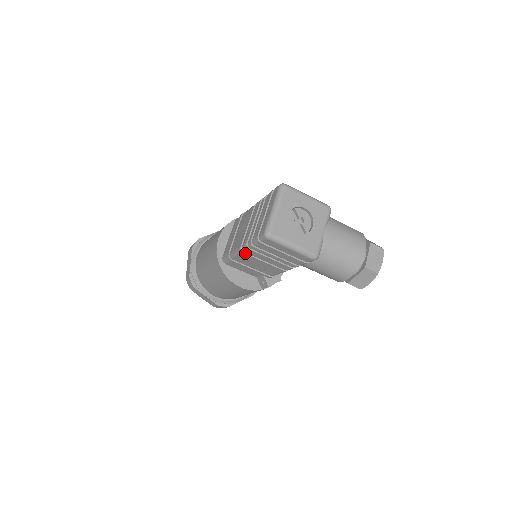
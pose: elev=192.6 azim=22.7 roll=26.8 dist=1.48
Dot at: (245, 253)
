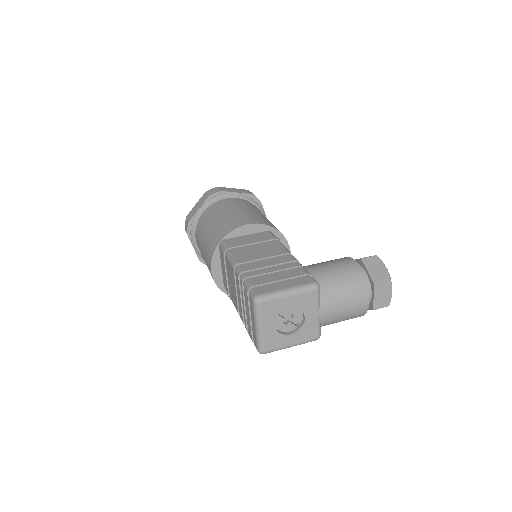
Dot at: occluded
